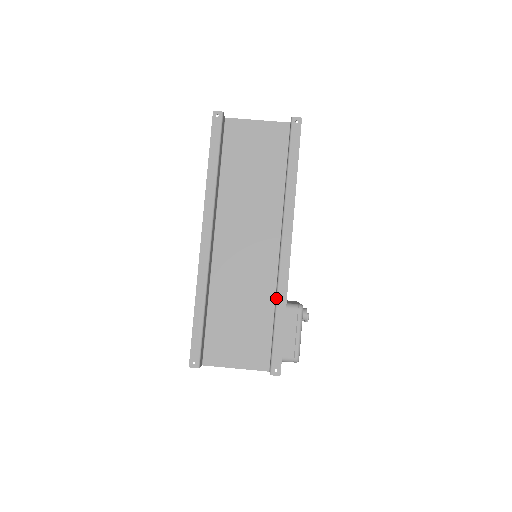
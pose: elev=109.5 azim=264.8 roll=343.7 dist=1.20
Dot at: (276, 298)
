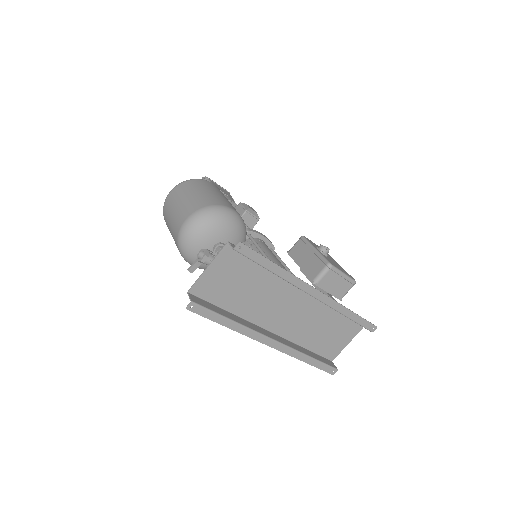
Dot at: occluded
